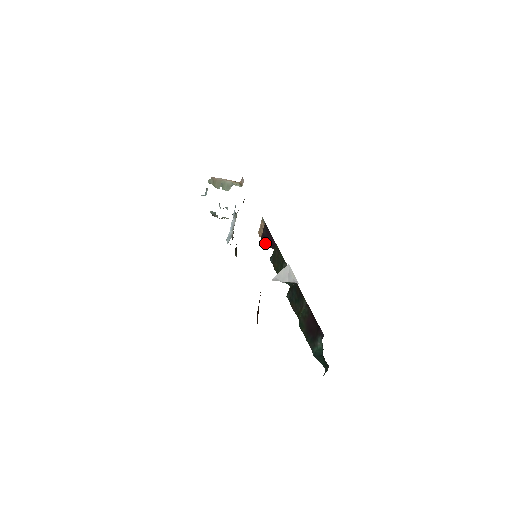
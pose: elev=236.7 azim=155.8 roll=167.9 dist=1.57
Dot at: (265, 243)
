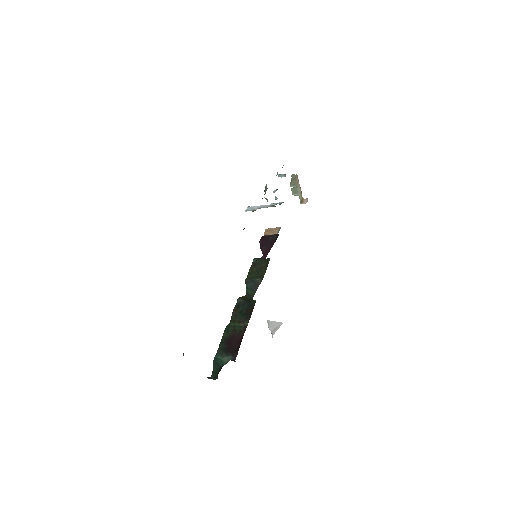
Dot at: (263, 244)
